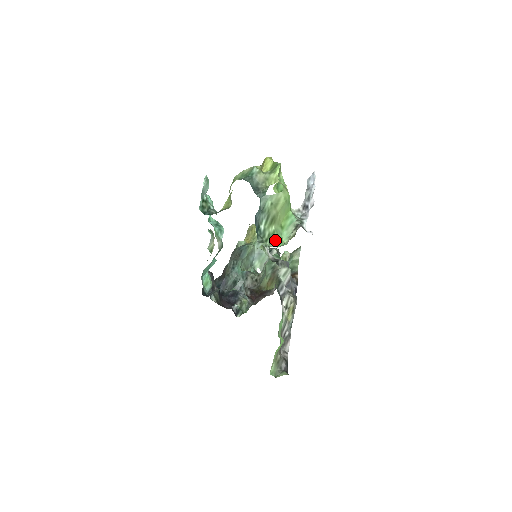
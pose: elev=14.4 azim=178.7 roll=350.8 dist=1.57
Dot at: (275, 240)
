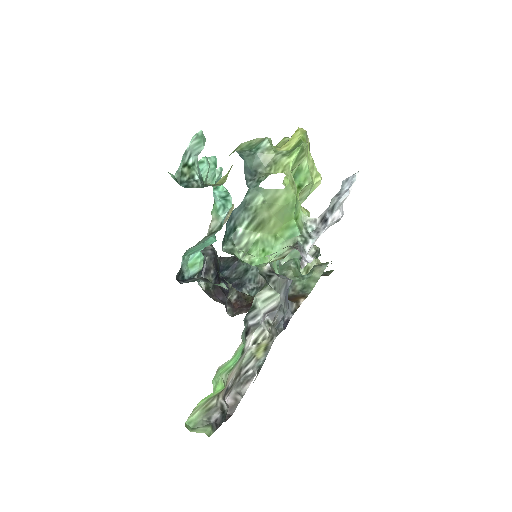
Dot at: (254, 254)
